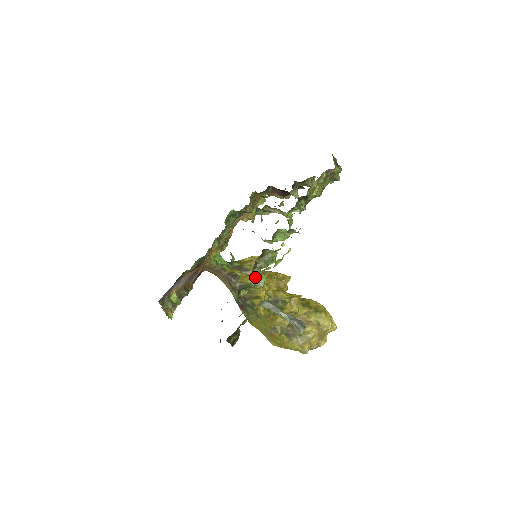
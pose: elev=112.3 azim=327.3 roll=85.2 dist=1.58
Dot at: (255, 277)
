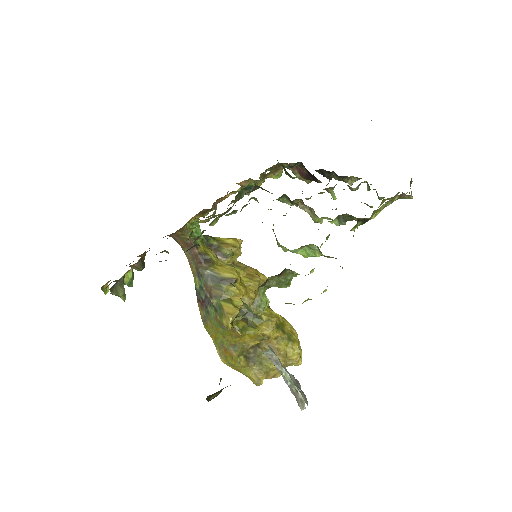
Dot at: (258, 298)
